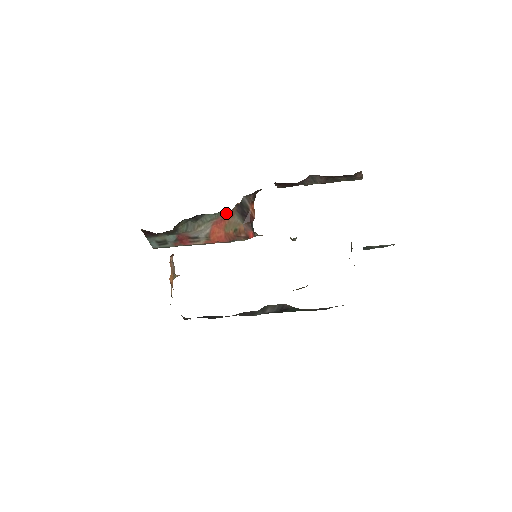
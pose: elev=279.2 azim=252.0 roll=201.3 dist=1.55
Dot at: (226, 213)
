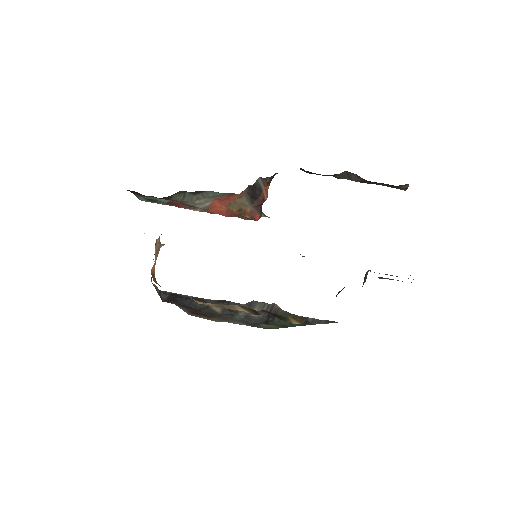
Dot at: (233, 194)
